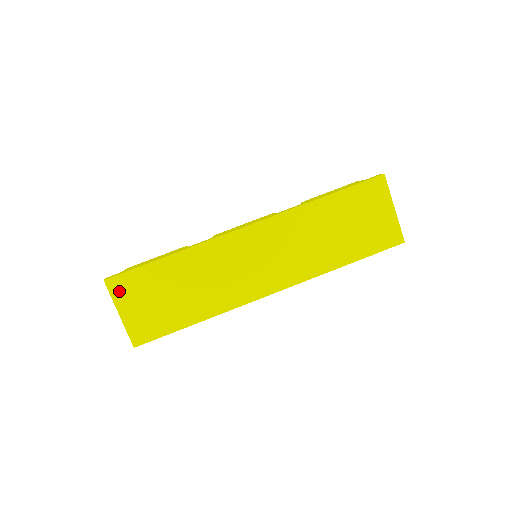
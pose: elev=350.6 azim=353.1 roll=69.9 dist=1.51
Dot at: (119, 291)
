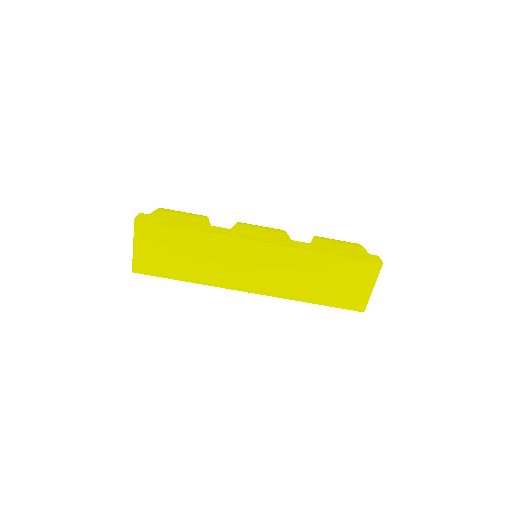
Dot at: (142, 232)
